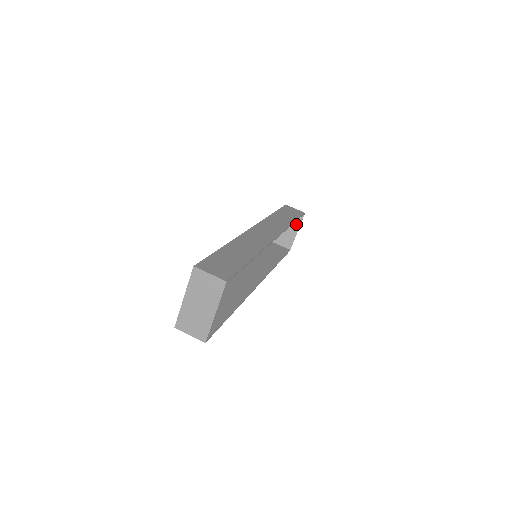
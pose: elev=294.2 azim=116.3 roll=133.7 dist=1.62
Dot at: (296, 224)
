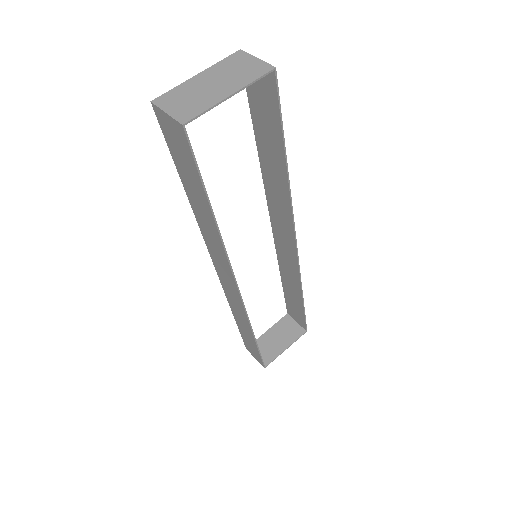
Dot at: (289, 339)
